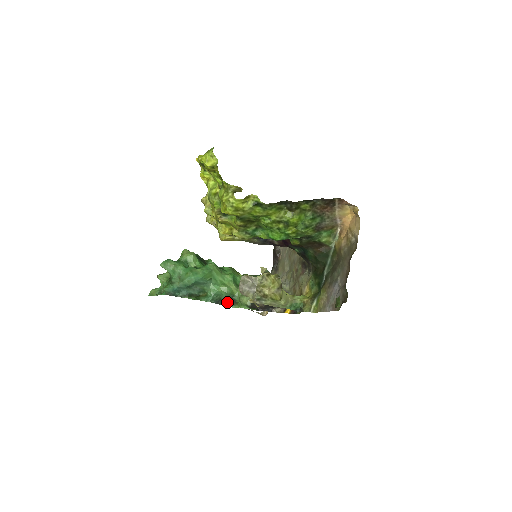
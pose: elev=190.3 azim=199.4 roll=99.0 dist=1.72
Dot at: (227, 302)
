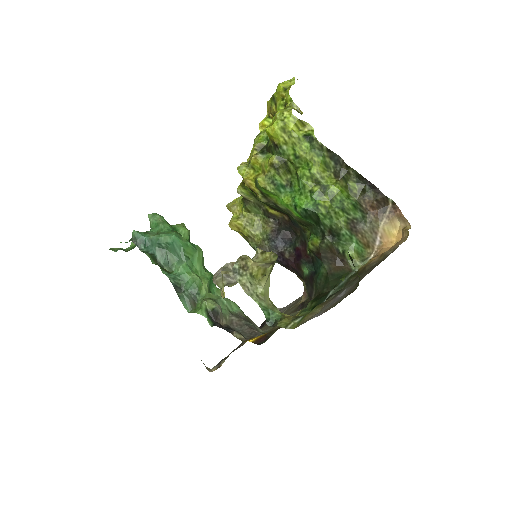
Dot at: (186, 299)
